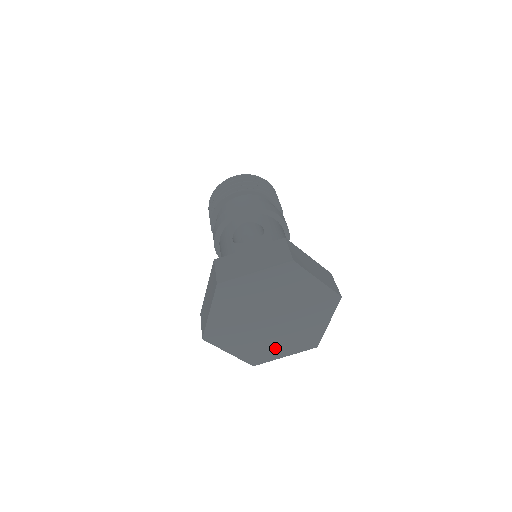
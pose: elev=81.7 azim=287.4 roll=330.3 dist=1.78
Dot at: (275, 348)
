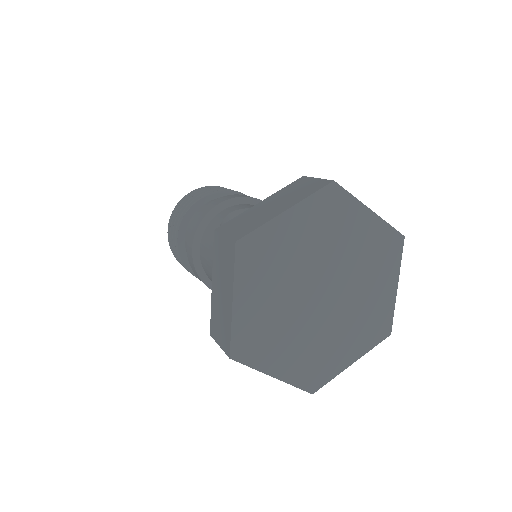
Dot at: (336, 350)
